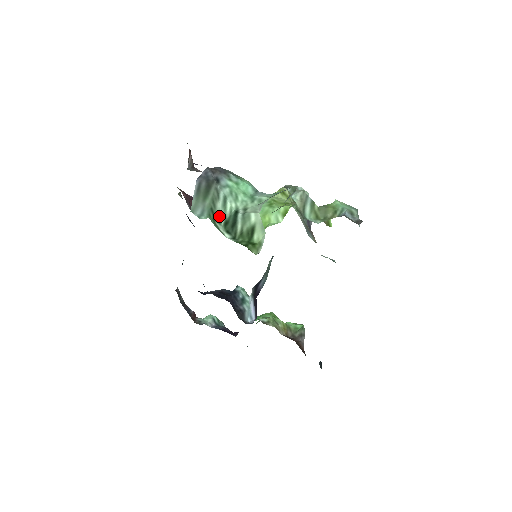
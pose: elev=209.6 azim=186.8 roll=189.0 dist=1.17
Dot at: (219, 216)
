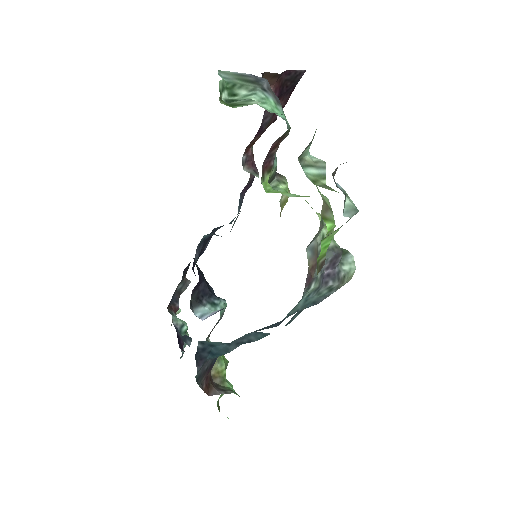
Dot at: (235, 94)
